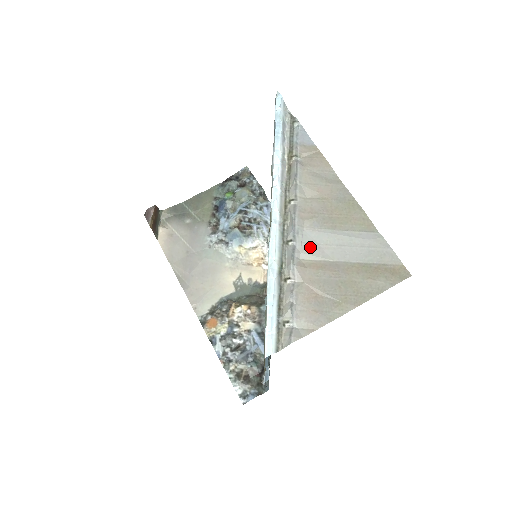
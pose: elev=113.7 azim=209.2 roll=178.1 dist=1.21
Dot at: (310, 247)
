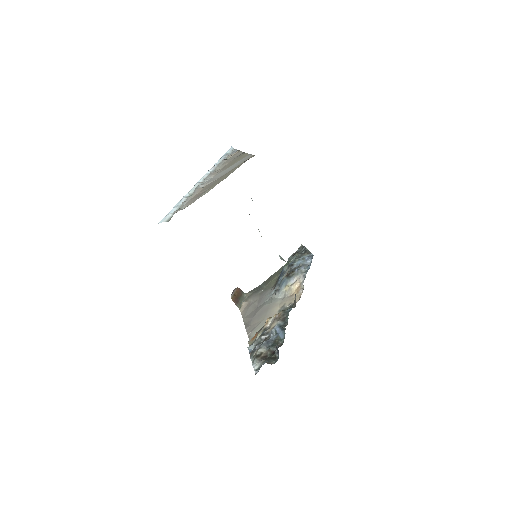
Dot at: occluded
